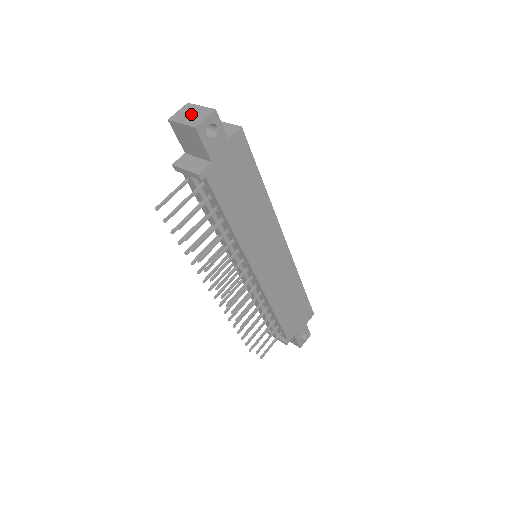
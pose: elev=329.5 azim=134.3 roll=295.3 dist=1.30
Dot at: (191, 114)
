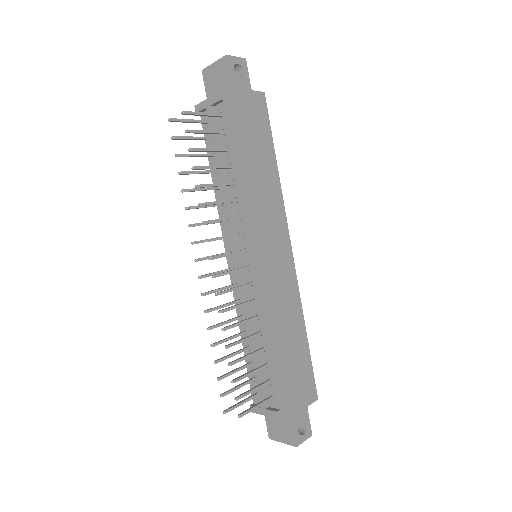
Dot at: occluded
